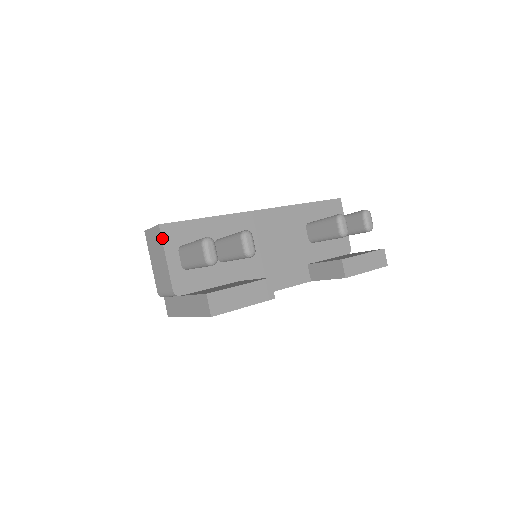
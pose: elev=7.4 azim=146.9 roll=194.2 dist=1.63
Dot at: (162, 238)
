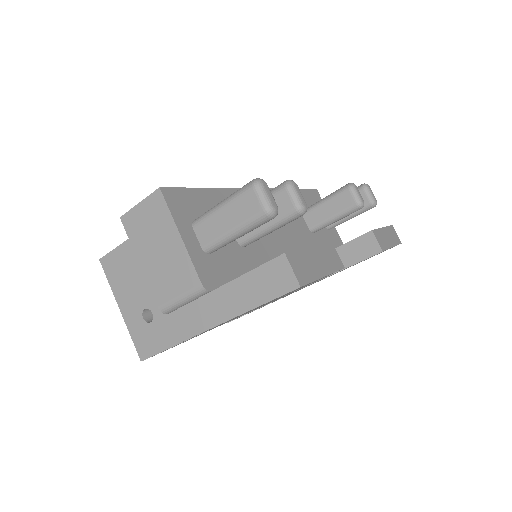
Dot at: (168, 207)
